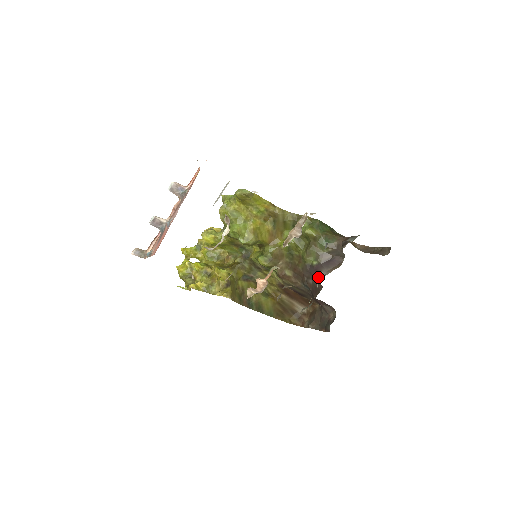
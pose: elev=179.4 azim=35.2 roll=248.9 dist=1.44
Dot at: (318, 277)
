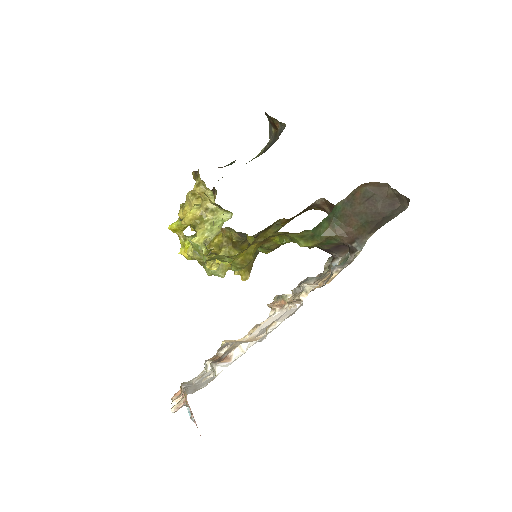
Dot at: occluded
